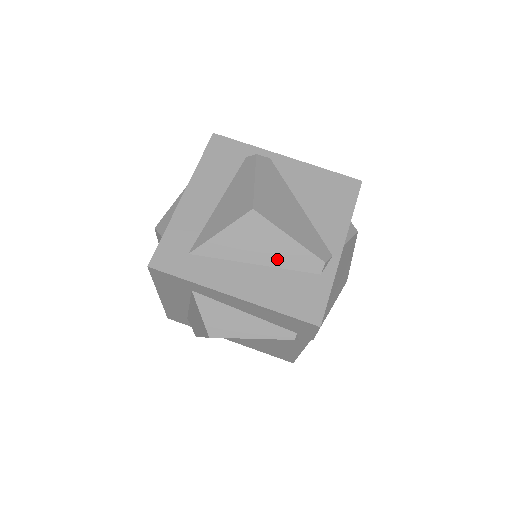
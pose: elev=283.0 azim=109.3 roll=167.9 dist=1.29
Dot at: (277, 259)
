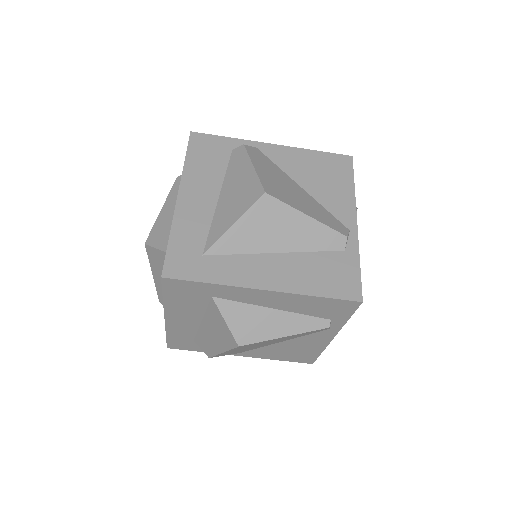
Dot at: (298, 243)
